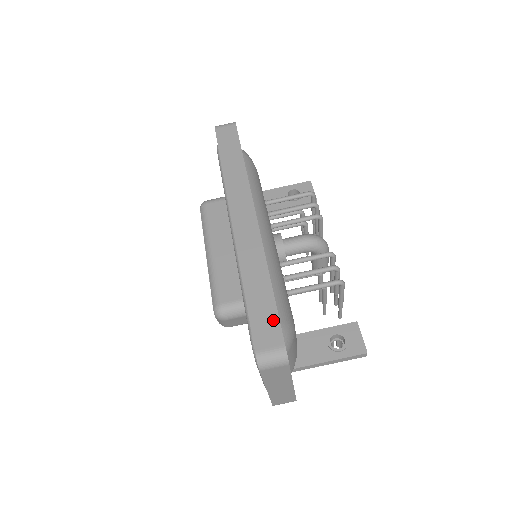
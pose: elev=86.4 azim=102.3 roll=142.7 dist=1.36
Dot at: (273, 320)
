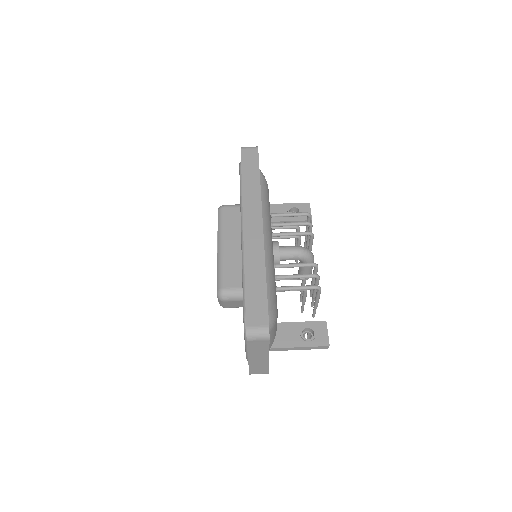
Dot at: (263, 306)
